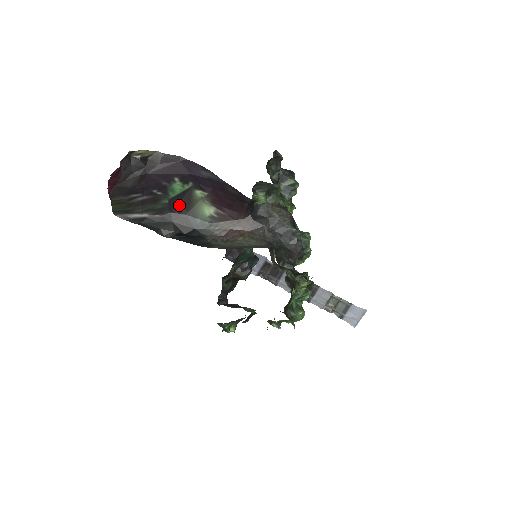
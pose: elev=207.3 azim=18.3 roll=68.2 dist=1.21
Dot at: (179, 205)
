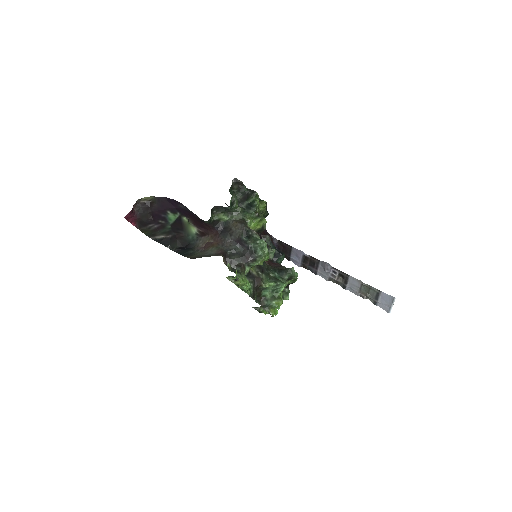
Dot at: (178, 228)
